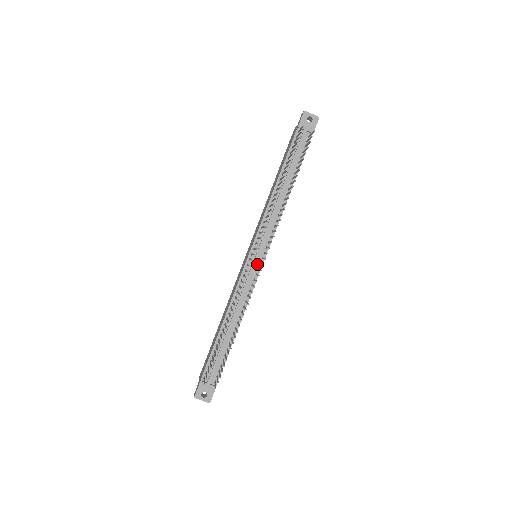
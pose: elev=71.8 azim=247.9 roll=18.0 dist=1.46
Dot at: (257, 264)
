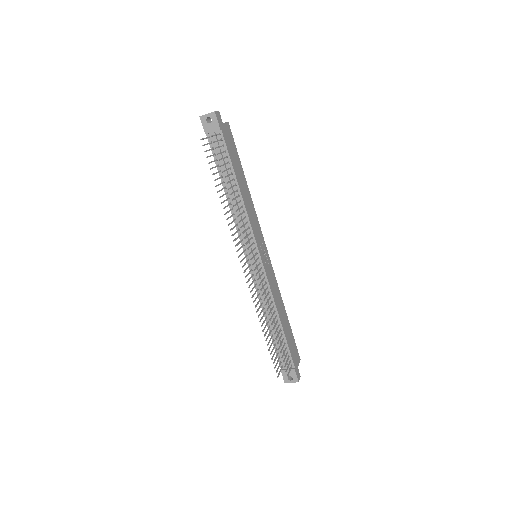
Dot at: occluded
